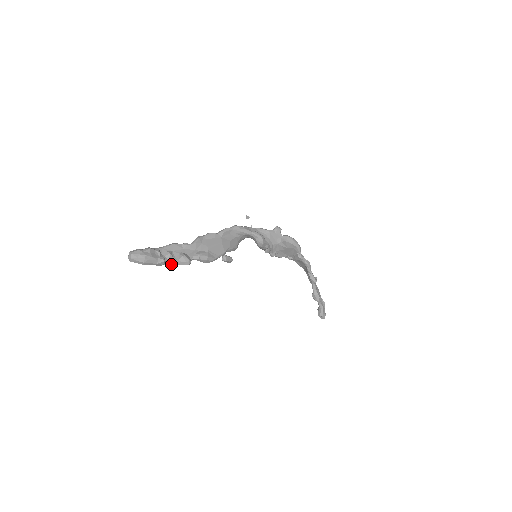
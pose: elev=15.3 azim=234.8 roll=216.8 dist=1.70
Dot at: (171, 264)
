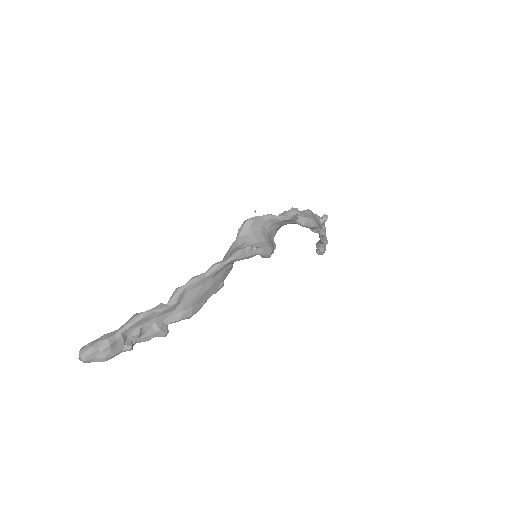
Dot at: occluded
